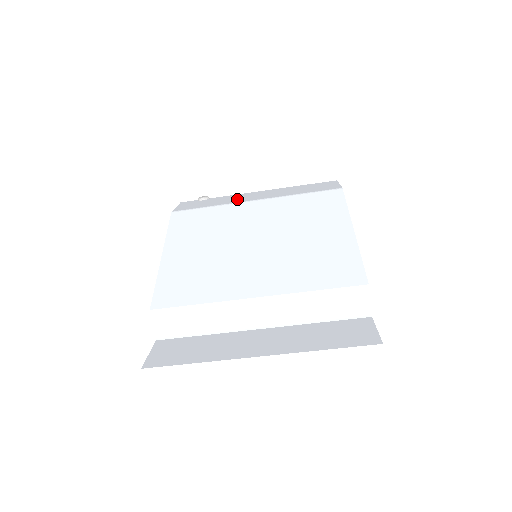
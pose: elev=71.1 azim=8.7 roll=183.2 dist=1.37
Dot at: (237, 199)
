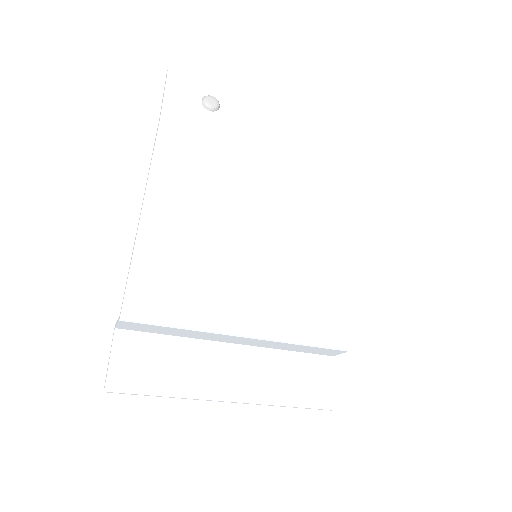
Dot at: (256, 128)
